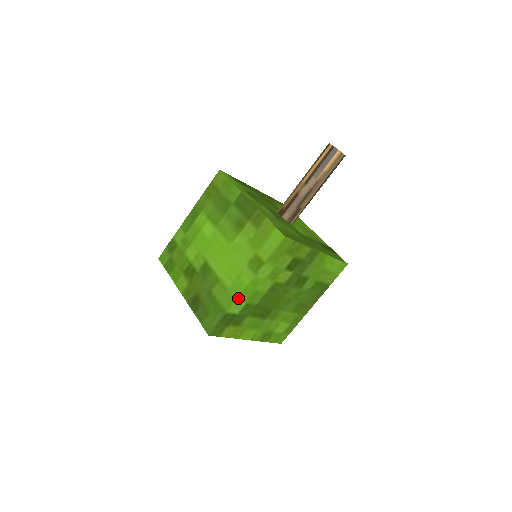
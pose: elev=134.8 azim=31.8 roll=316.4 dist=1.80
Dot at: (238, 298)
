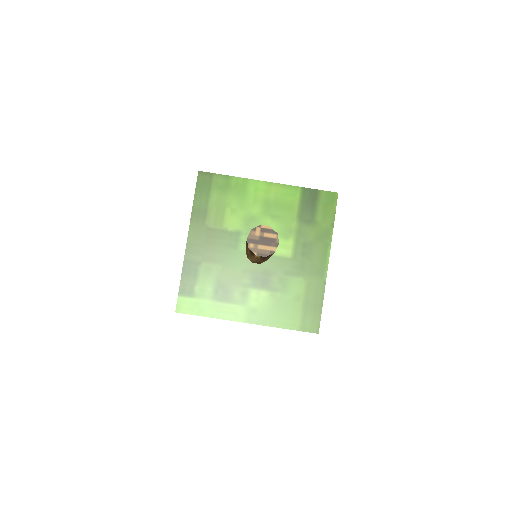
Dot at: occluded
